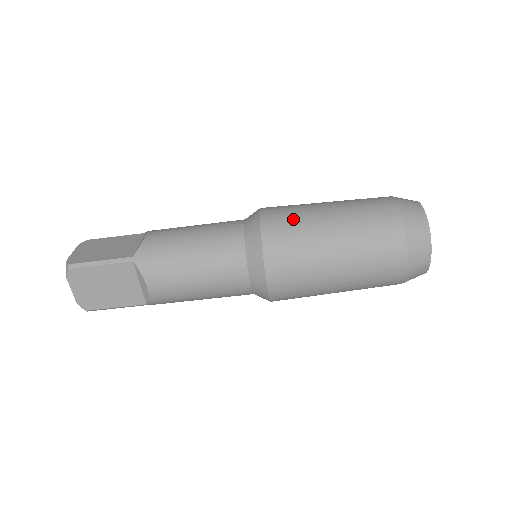
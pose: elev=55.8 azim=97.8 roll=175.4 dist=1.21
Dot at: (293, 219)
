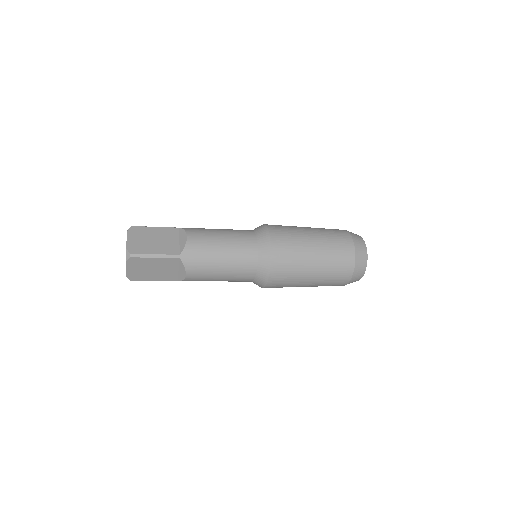
Dot at: occluded
